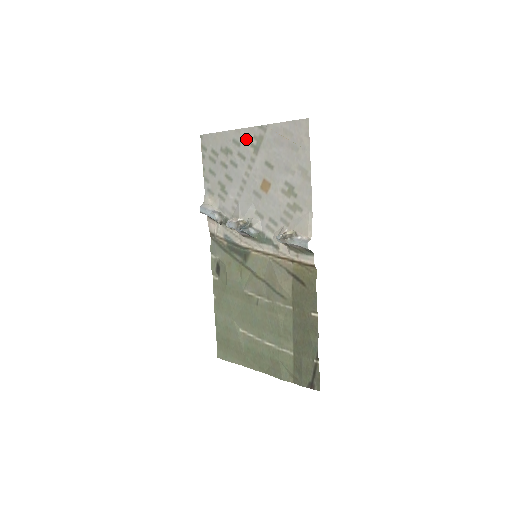
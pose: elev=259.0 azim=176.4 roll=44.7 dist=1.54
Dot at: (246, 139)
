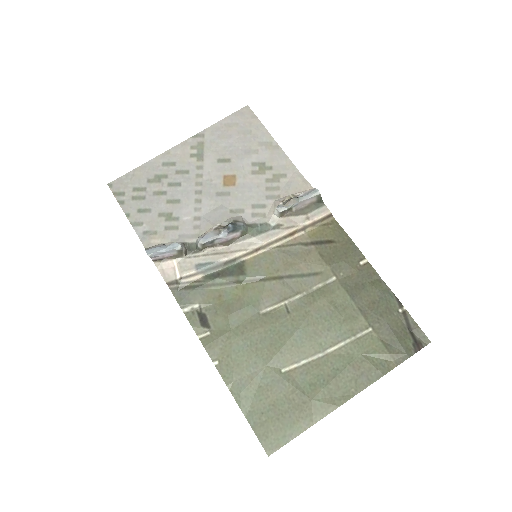
Dot at: (181, 154)
